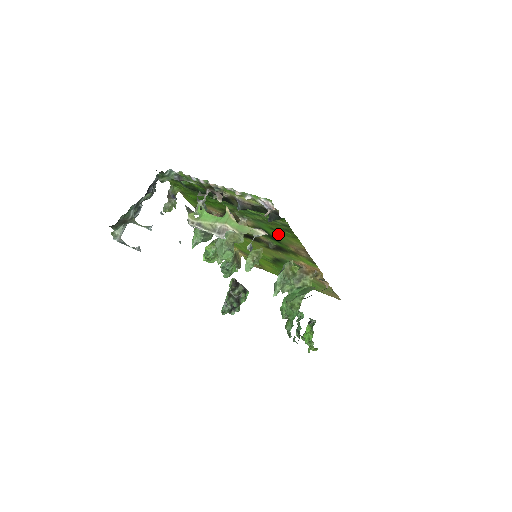
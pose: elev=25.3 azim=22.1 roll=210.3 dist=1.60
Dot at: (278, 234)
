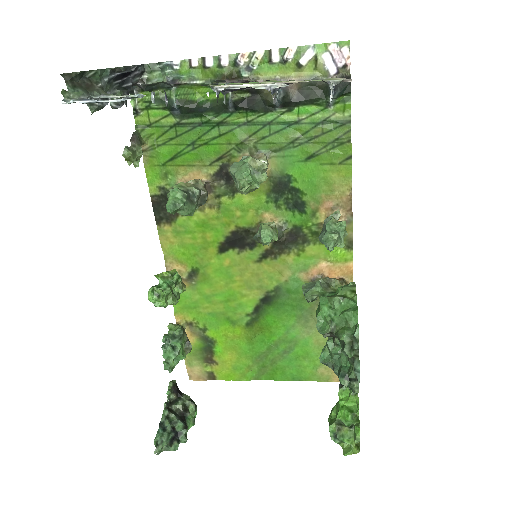
Dot at: (314, 171)
